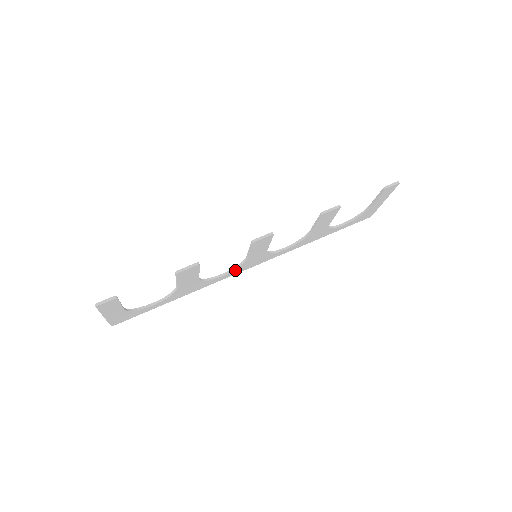
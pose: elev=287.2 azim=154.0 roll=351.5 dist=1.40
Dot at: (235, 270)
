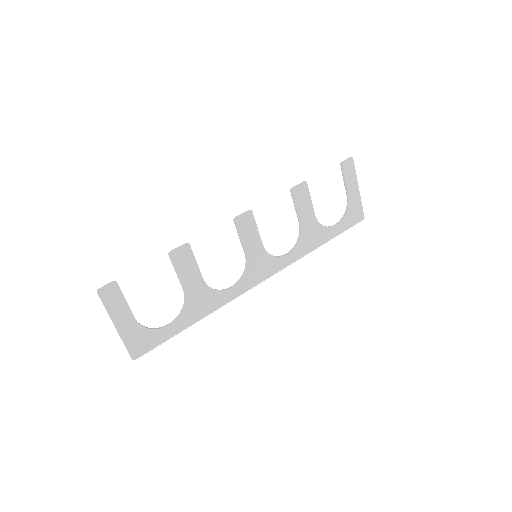
Dot at: (244, 279)
